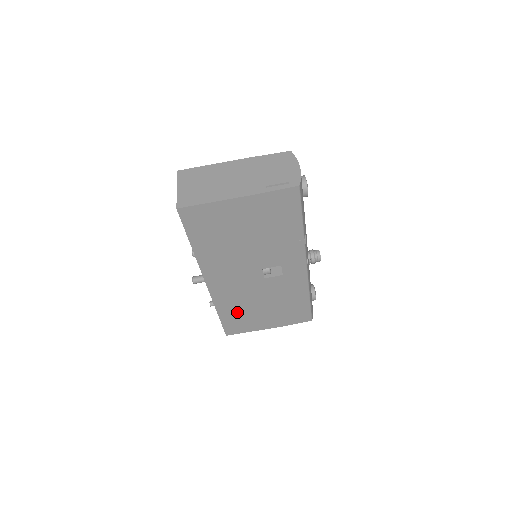
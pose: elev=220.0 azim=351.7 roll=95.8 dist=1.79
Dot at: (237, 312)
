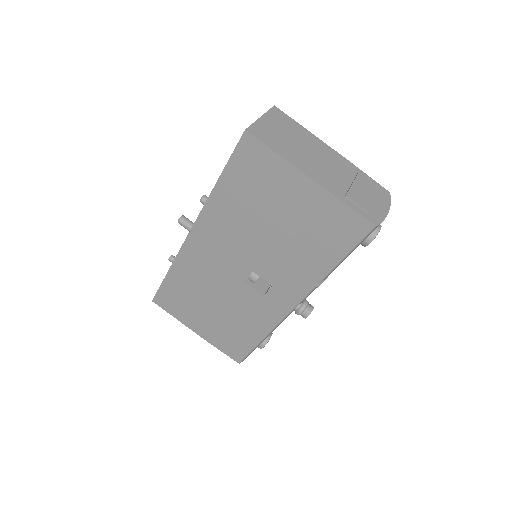
Dot at: (186, 289)
